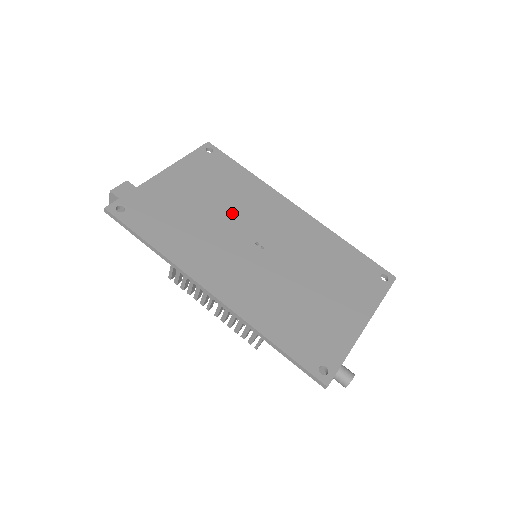
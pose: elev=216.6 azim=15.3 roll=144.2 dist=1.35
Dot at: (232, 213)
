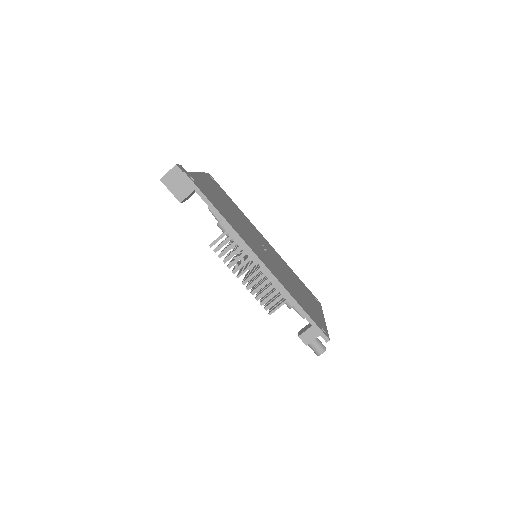
Dot at: (242, 221)
